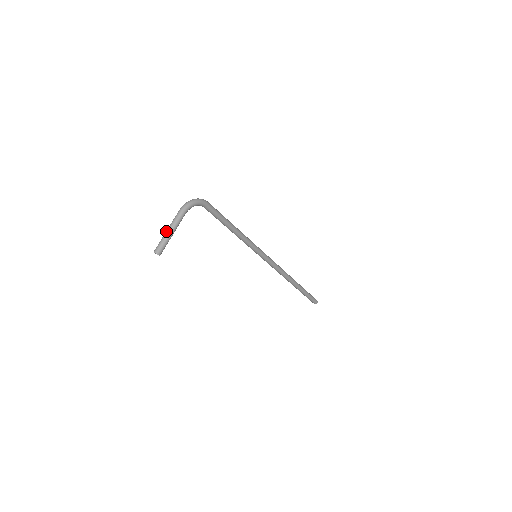
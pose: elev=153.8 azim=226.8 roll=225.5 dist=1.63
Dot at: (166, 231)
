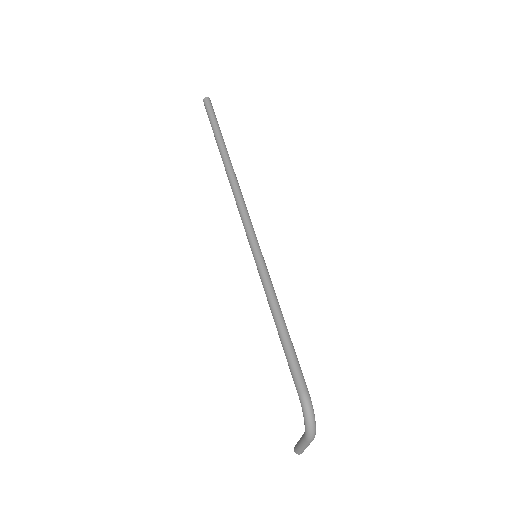
Dot at: (303, 449)
